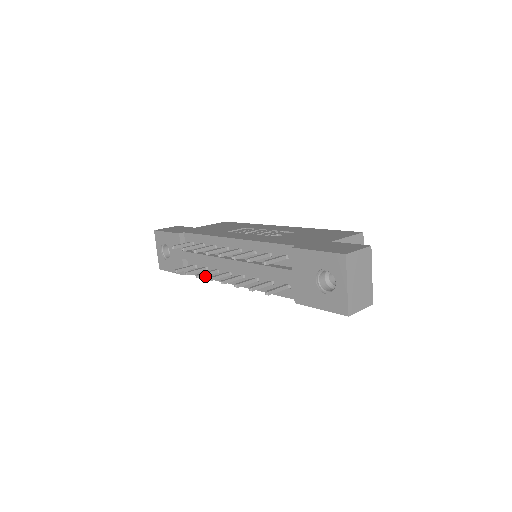
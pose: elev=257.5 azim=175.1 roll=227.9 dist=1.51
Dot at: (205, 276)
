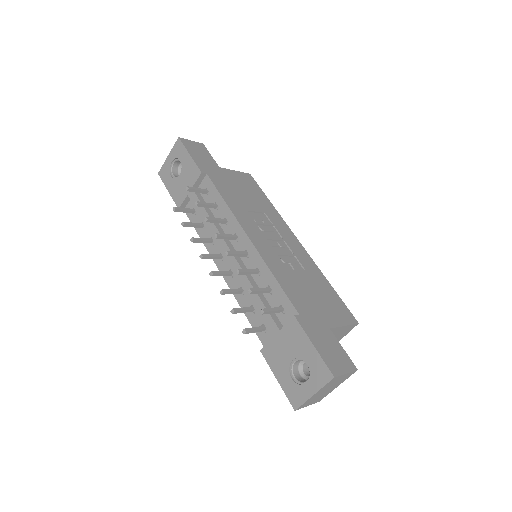
Dot at: (198, 230)
